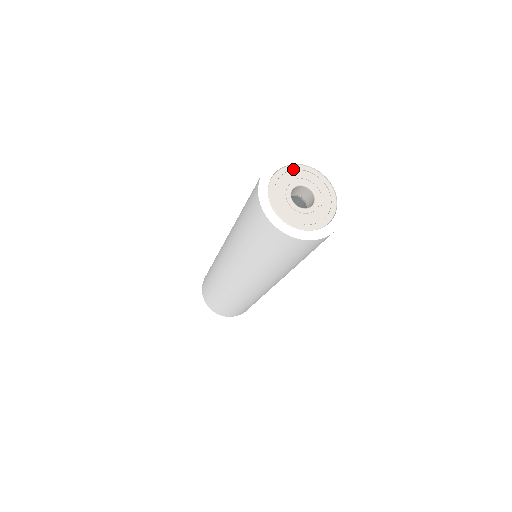
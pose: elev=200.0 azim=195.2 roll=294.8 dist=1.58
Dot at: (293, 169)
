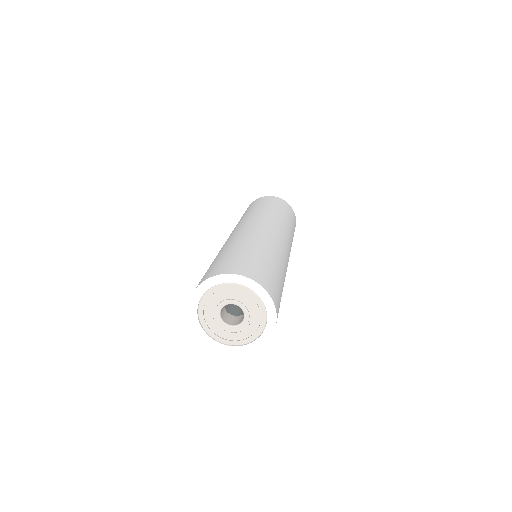
Dot at: (203, 307)
